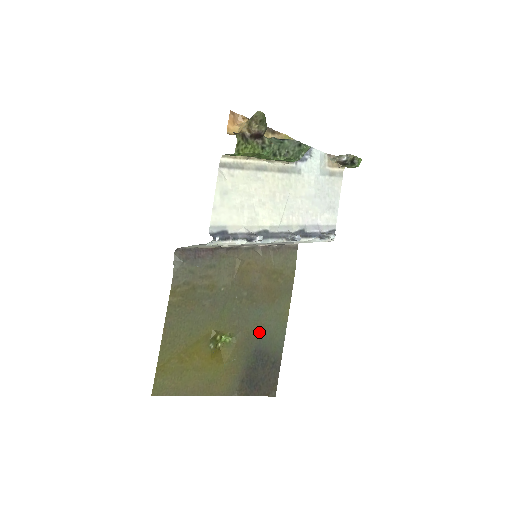
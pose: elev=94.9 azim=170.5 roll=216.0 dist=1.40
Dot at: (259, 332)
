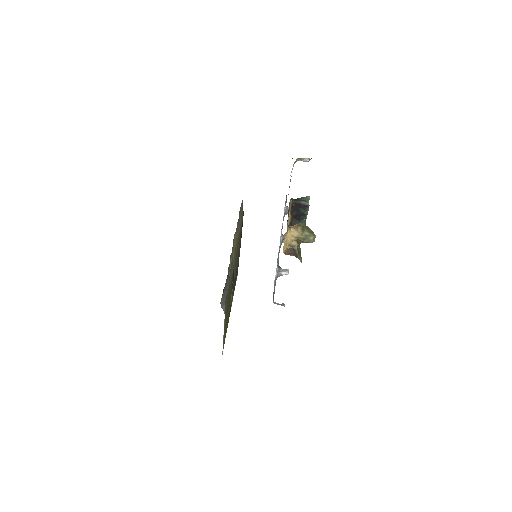
Dot at: (236, 266)
